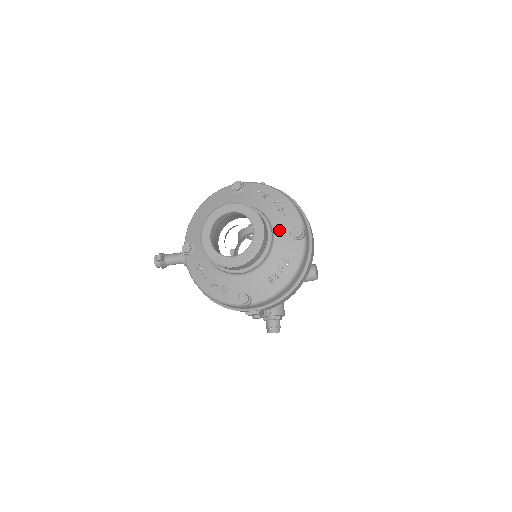
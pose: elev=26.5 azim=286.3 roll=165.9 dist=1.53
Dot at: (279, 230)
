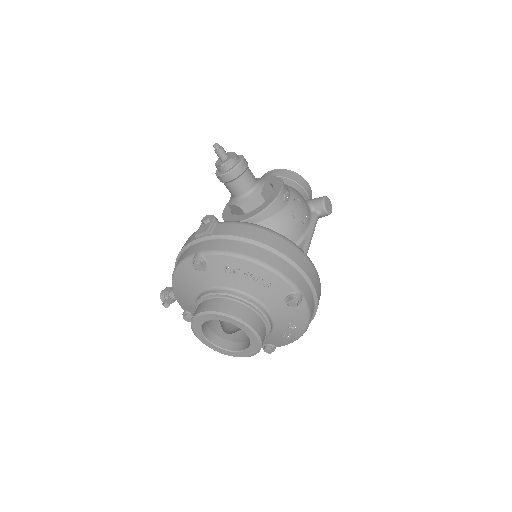
Dot at: (271, 304)
